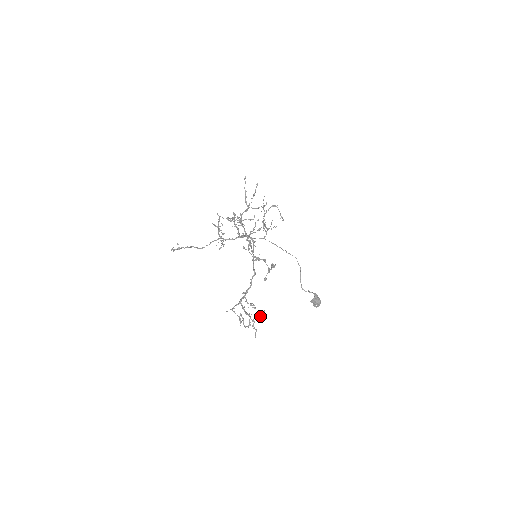
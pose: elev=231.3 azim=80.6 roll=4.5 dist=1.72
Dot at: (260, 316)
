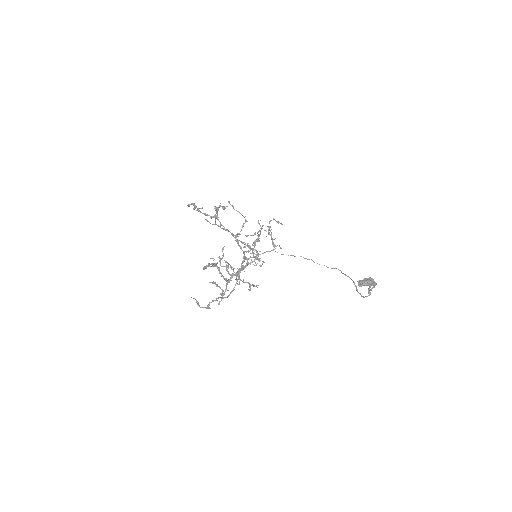
Dot at: (223, 256)
